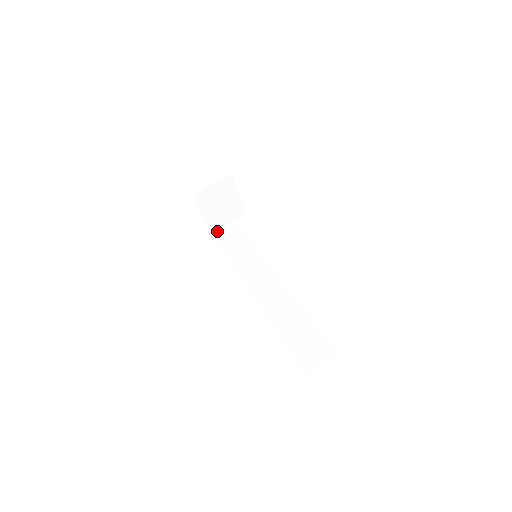
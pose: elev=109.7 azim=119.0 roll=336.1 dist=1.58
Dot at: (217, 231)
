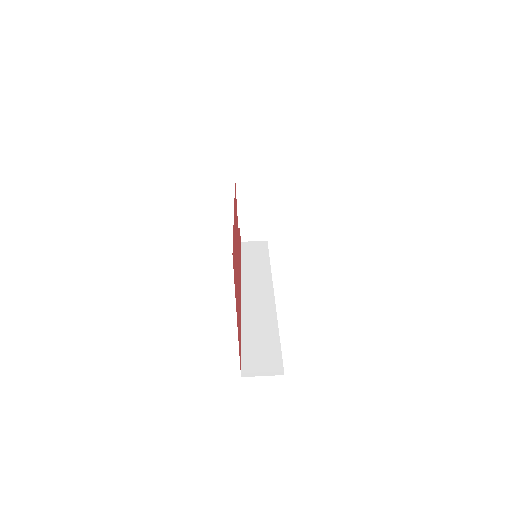
Dot at: (246, 248)
